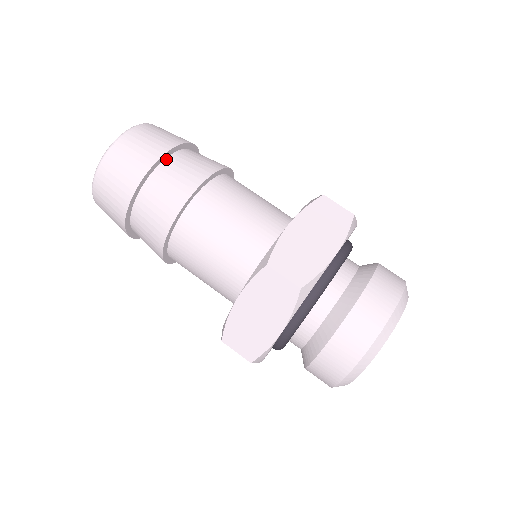
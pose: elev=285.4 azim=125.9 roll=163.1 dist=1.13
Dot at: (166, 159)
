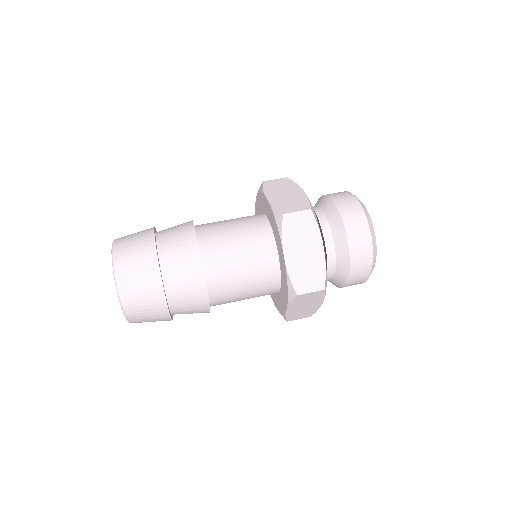
Dot at: (156, 237)
